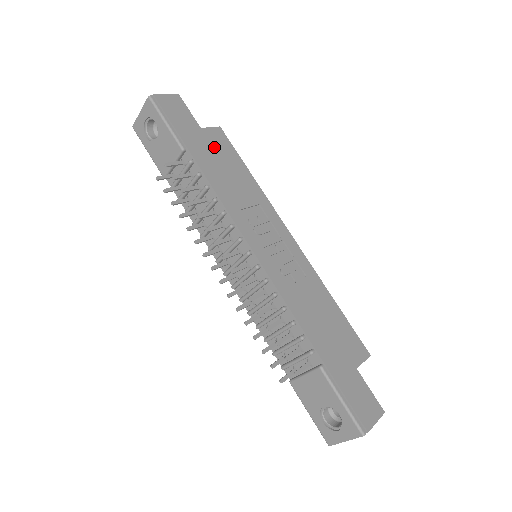
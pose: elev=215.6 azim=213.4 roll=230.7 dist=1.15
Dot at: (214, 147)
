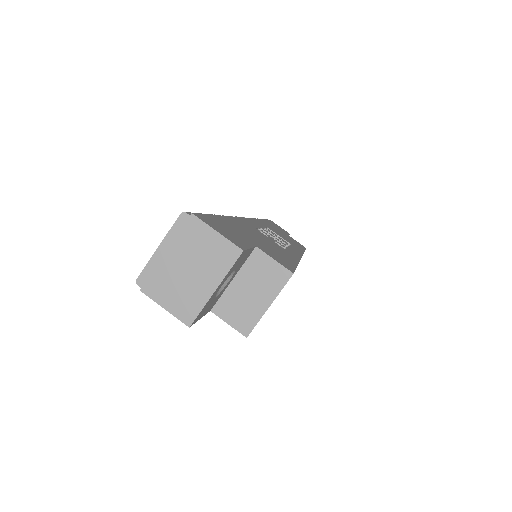
Dot at: (287, 236)
